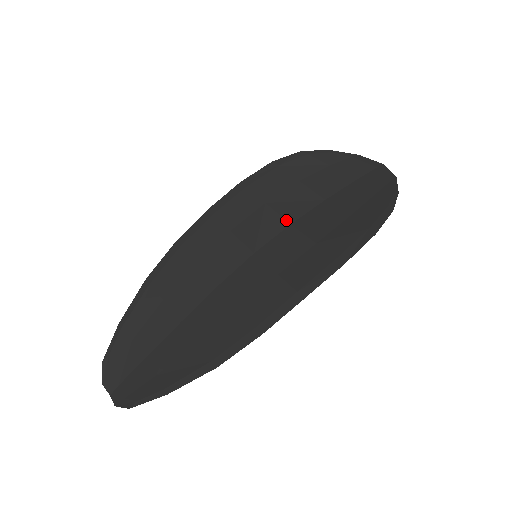
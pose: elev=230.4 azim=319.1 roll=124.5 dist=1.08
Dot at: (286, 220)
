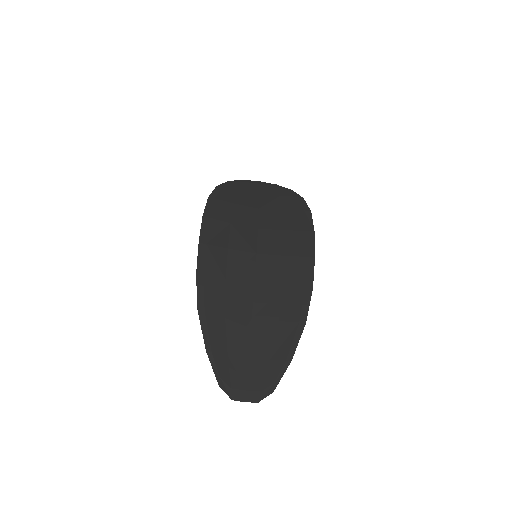
Dot at: (253, 227)
